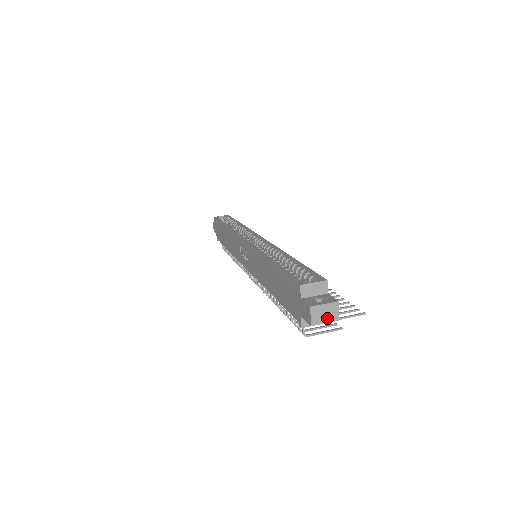
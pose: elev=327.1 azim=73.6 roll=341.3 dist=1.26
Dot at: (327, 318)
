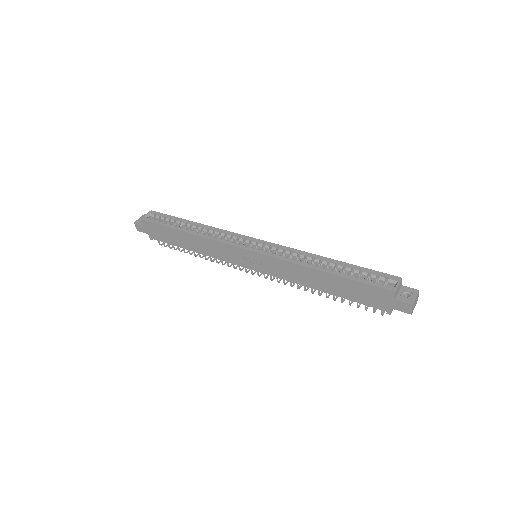
Dot at: (415, 304)
